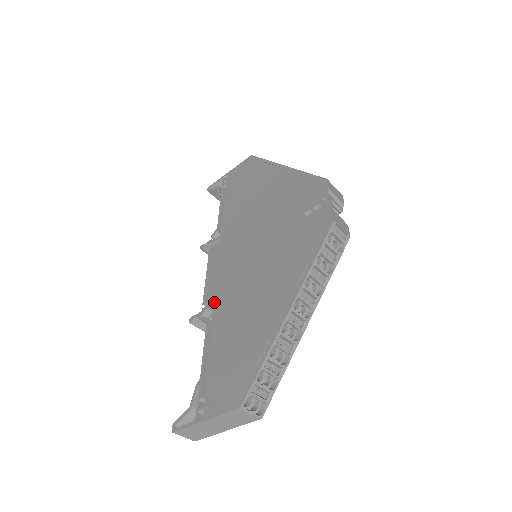
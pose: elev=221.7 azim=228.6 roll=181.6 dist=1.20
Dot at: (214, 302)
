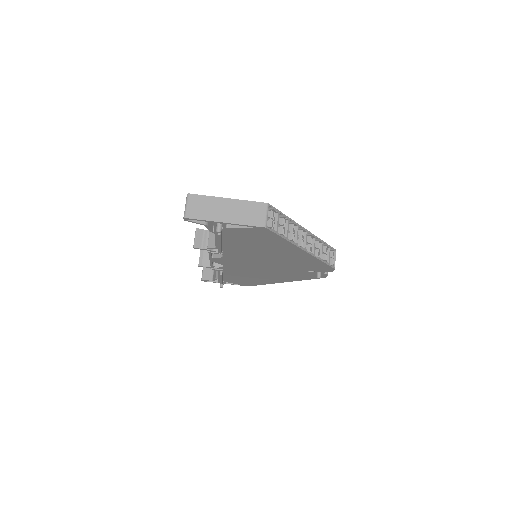
Dot at: occluded
